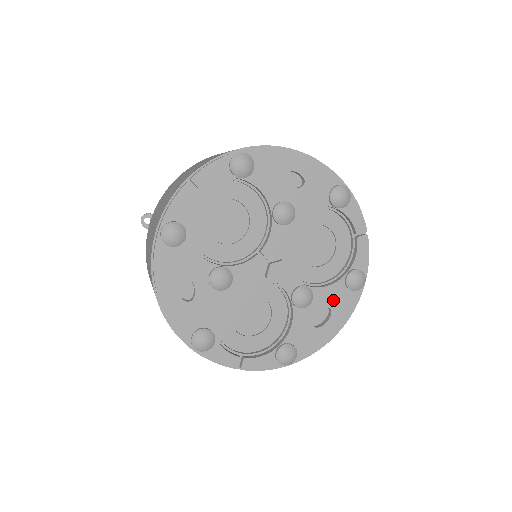
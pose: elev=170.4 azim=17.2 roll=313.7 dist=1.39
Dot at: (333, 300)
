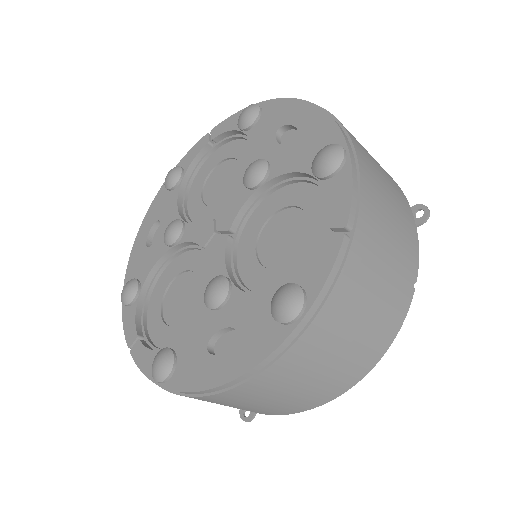
Dot at: (247, 322)
